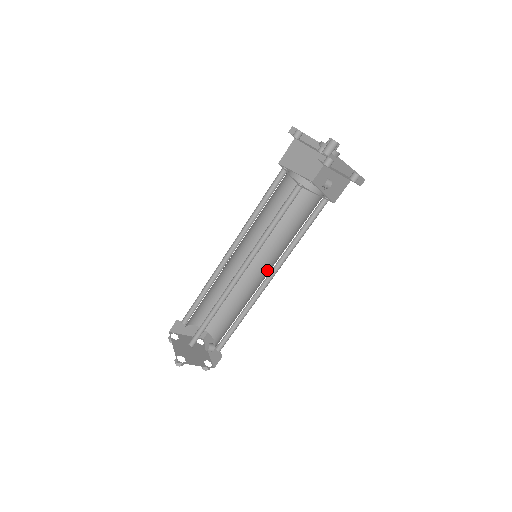
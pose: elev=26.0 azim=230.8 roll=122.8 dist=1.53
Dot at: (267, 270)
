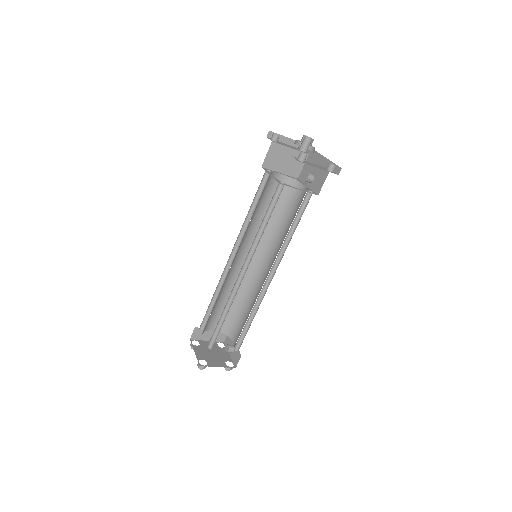
Dot at: (269, 268)
